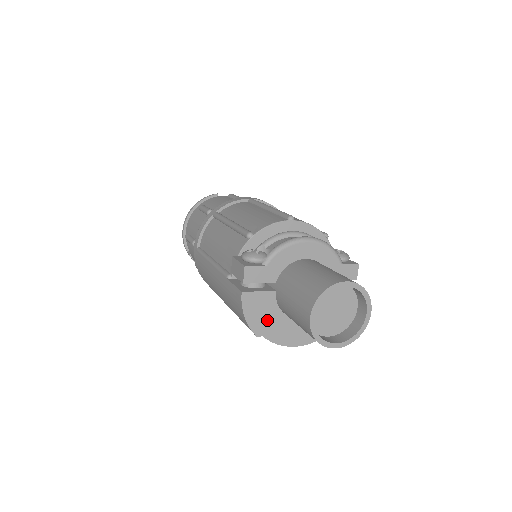
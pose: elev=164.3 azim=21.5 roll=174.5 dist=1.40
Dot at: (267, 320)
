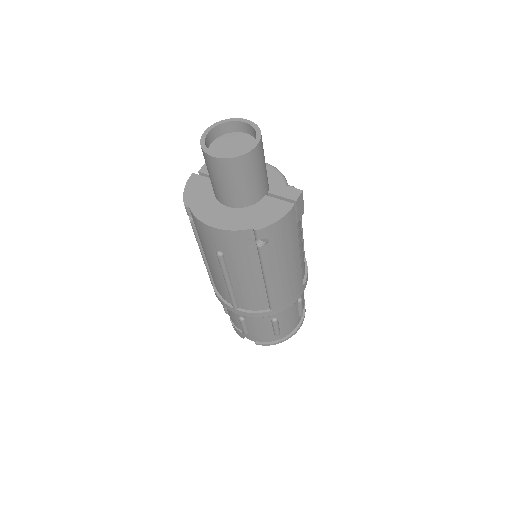
Dot at: (199, 197)
